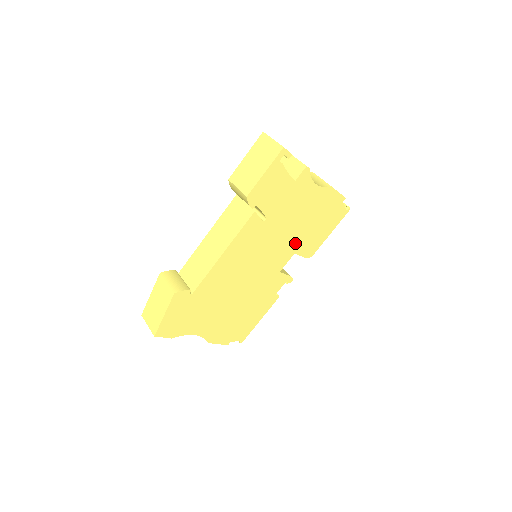
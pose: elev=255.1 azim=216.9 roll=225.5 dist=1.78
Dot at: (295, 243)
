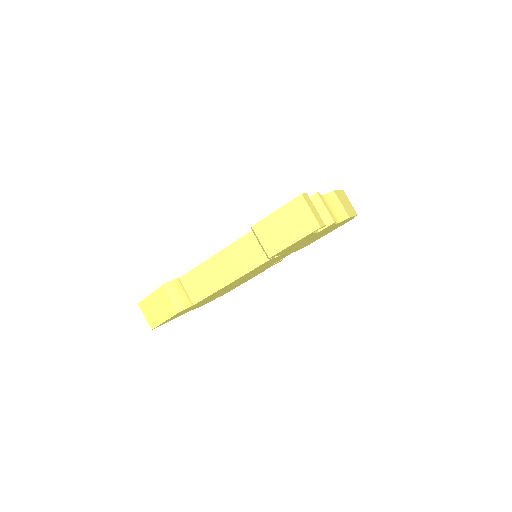
Dot at: occluded
